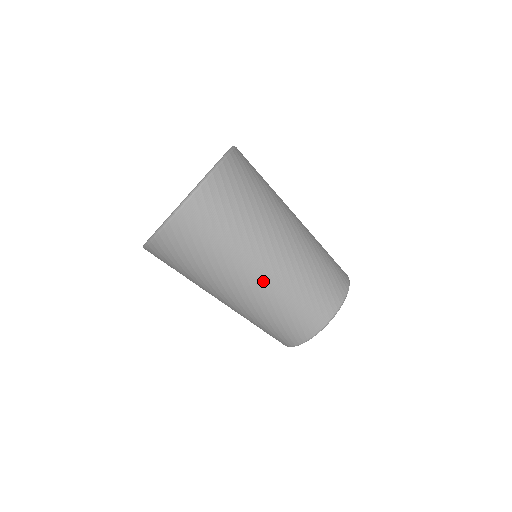
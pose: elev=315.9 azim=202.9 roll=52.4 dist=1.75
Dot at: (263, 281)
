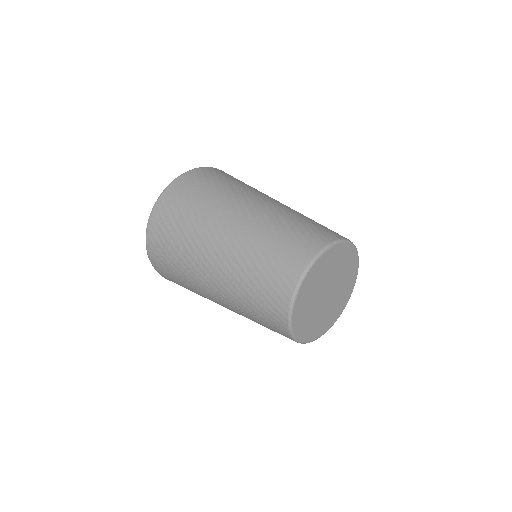
Dot at: (221, 258)
